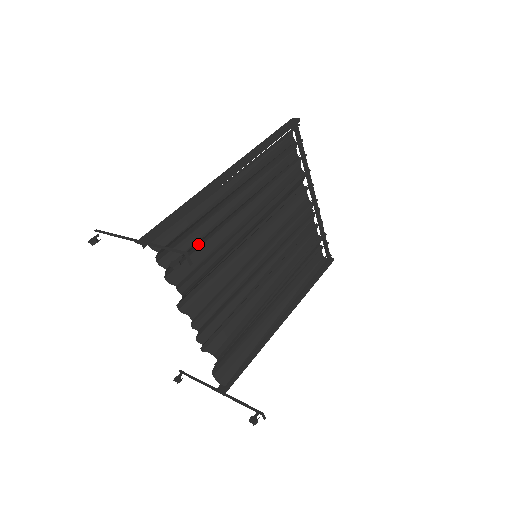
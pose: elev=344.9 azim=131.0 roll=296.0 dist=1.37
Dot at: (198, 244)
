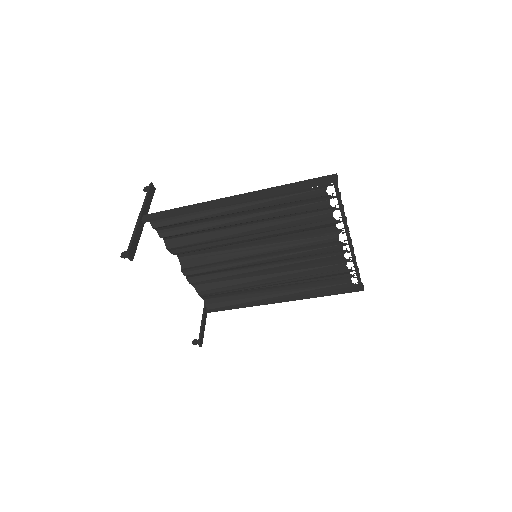
Dot at: (195, 232)
